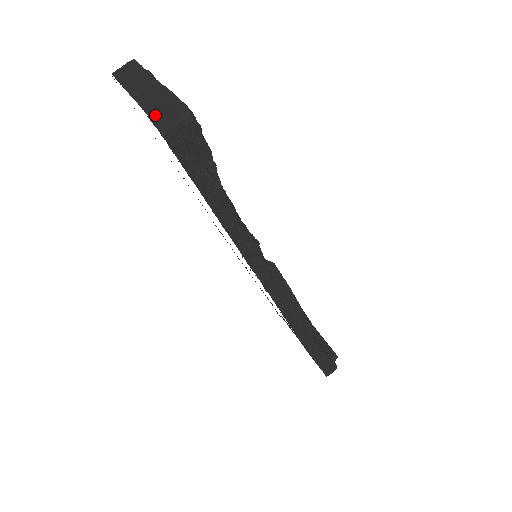
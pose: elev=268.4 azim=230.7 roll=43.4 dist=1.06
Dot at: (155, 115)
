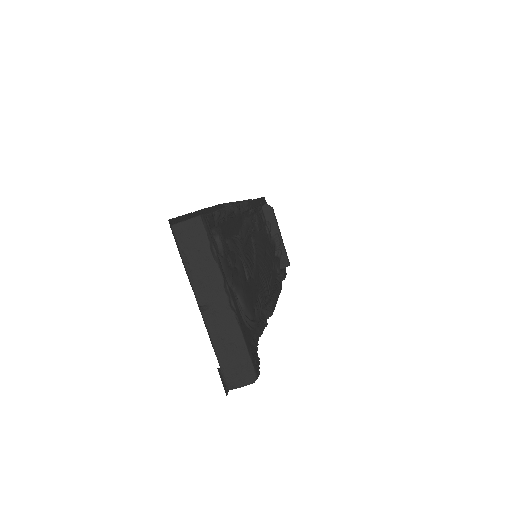
Dot at: (223, 361)
